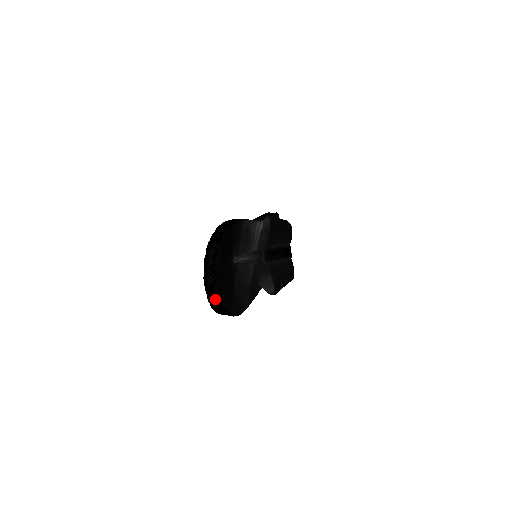
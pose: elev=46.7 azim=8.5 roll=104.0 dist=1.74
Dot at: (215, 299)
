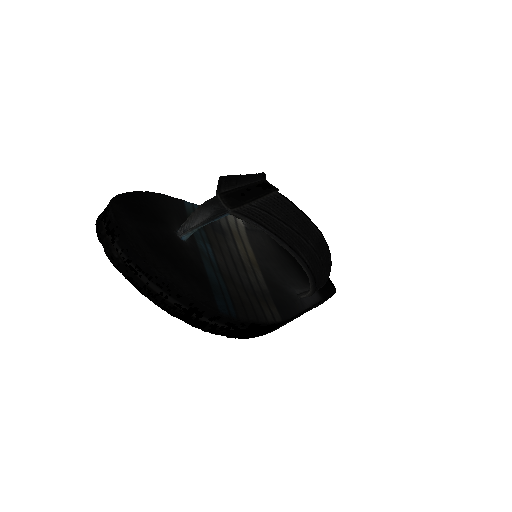
Dot at: (153, 285)
